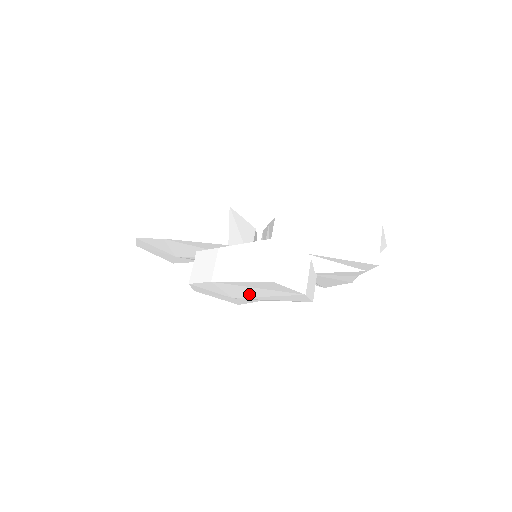
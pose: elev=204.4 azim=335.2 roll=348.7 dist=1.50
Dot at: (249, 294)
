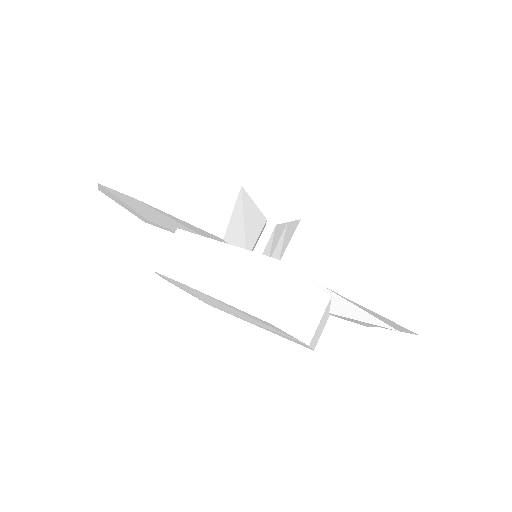
Dot at: (231, 312)
